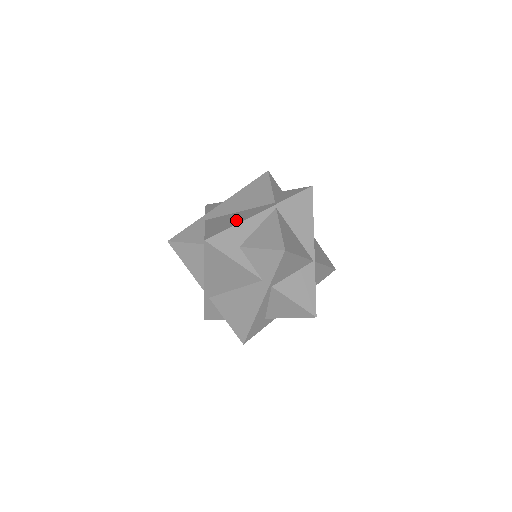
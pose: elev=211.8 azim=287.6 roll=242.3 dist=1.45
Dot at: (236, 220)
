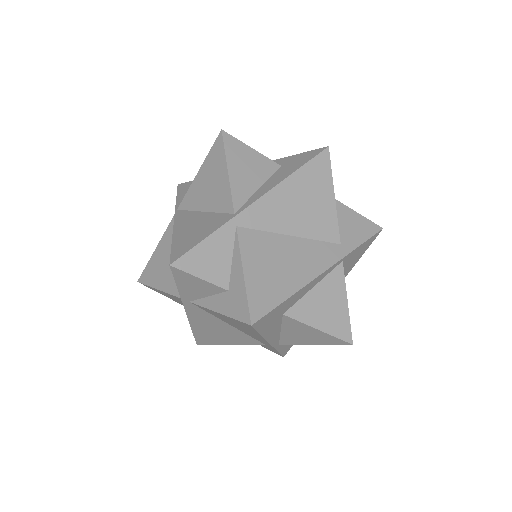
Dot at: occluded
